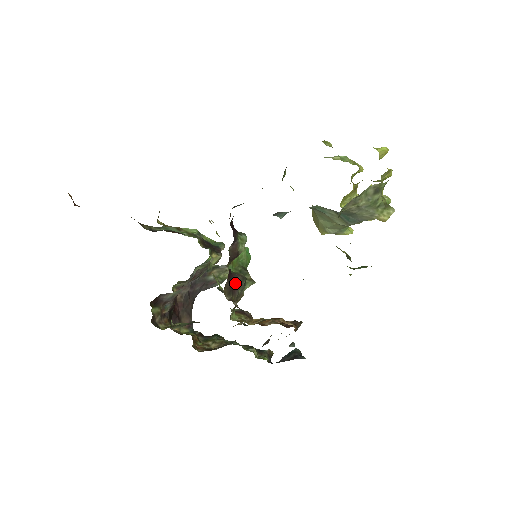
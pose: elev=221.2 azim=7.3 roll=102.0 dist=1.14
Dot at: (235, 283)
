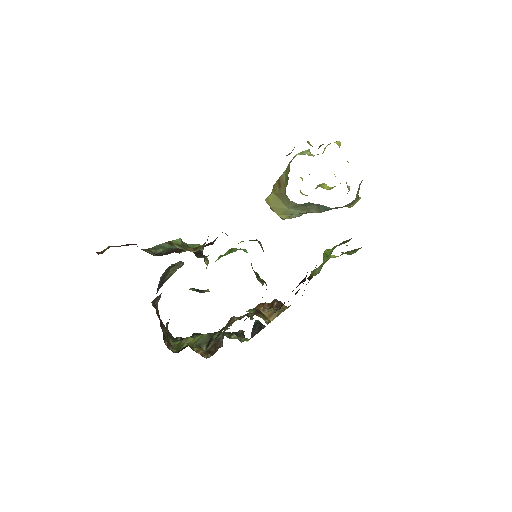
Dot at: occluded
